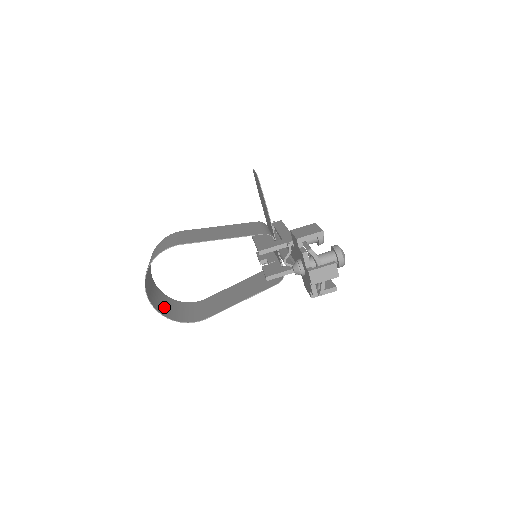
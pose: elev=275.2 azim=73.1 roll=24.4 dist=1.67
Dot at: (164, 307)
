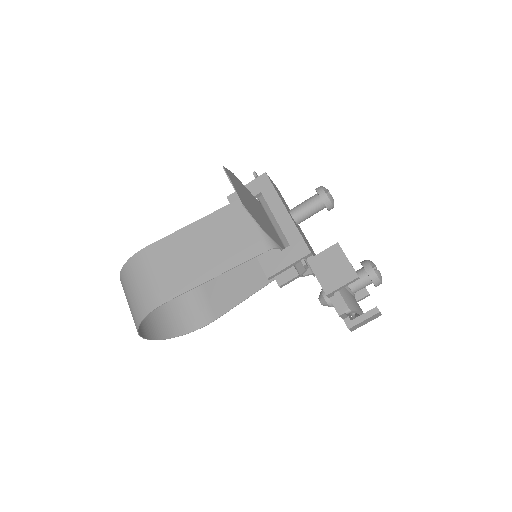
Dot at: (163, 320)
